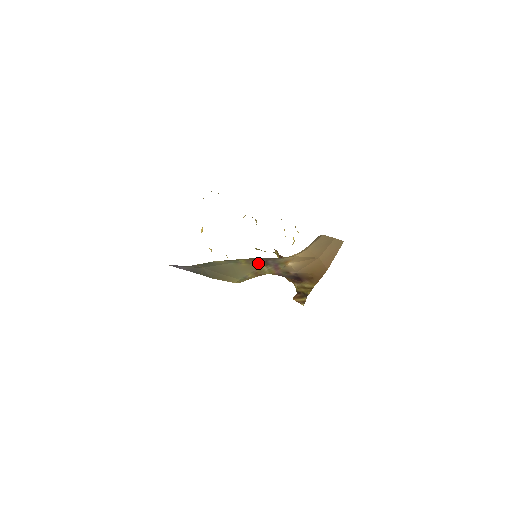
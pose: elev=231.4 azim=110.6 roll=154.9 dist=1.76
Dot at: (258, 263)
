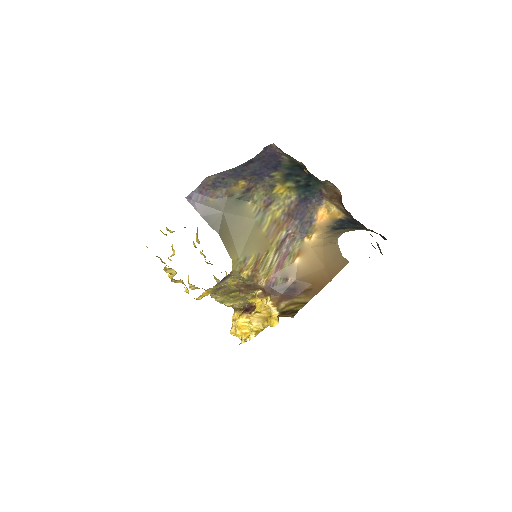
Dot at: (274, 240)
